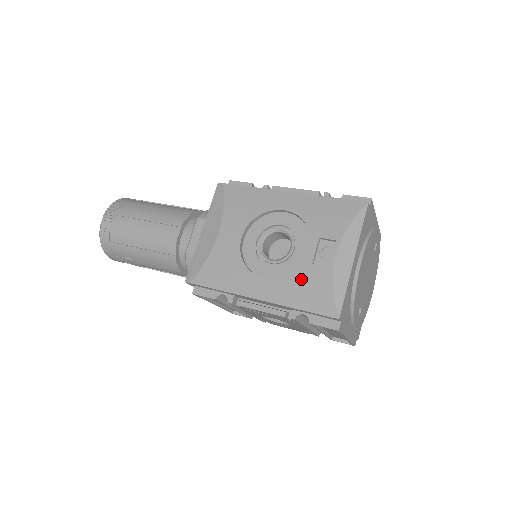
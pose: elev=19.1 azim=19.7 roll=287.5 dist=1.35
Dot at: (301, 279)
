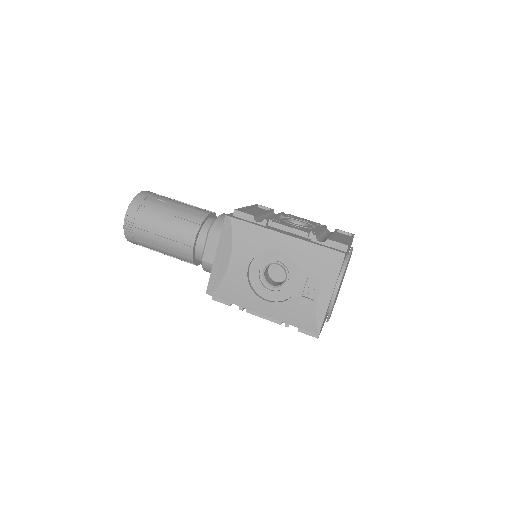
Dot at: (293, 306)
